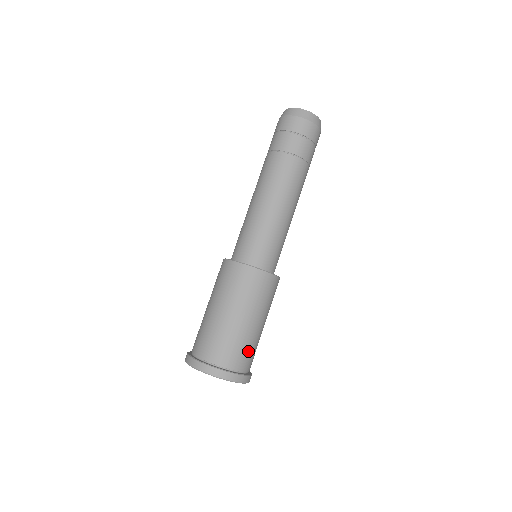
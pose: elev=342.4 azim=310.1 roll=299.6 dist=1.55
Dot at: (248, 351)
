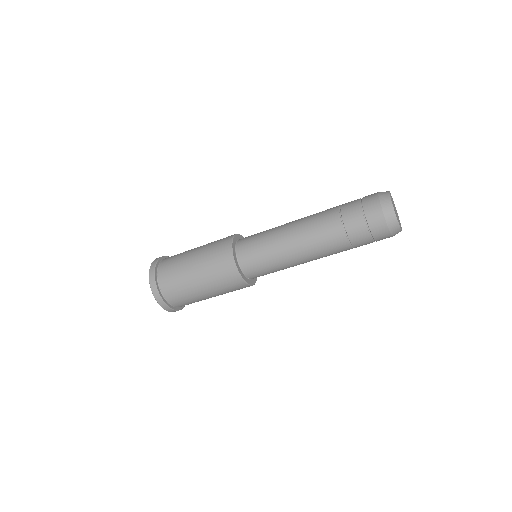
Dot at: (180, 294)
